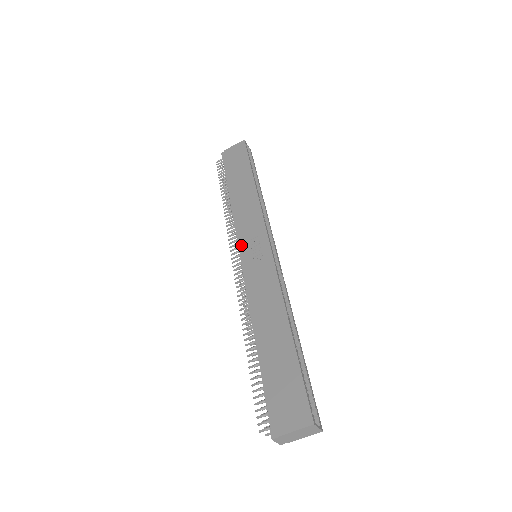
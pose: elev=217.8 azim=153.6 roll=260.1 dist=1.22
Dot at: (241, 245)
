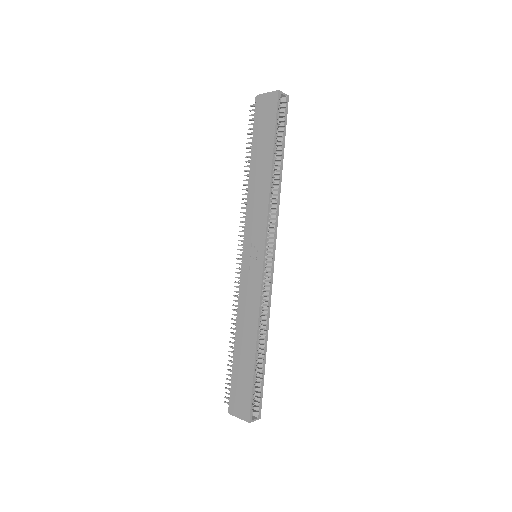
Dot at: (245, 242)
